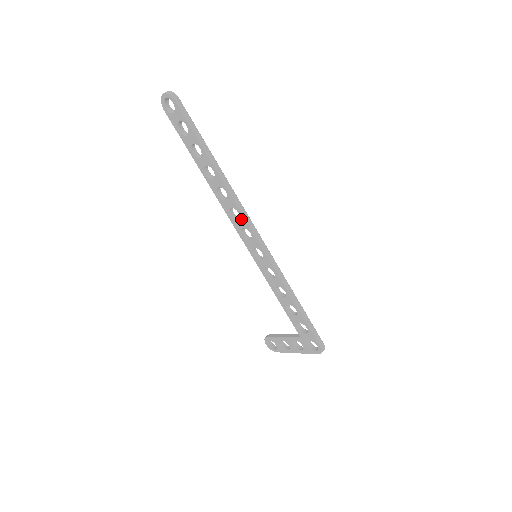
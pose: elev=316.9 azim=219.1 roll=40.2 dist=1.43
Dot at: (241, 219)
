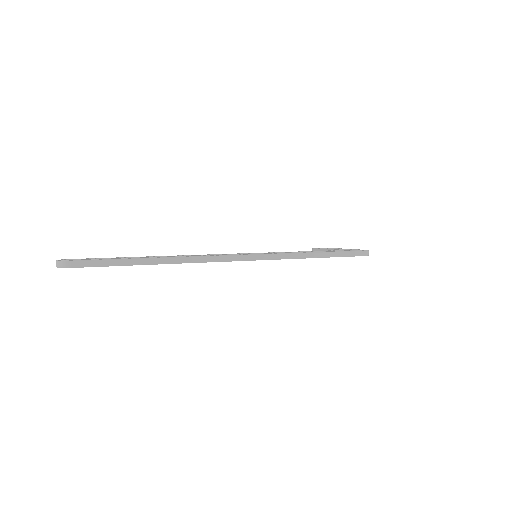
Dot at: occluded
